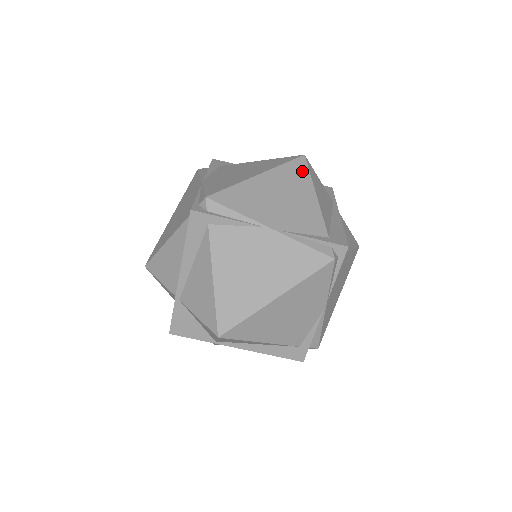
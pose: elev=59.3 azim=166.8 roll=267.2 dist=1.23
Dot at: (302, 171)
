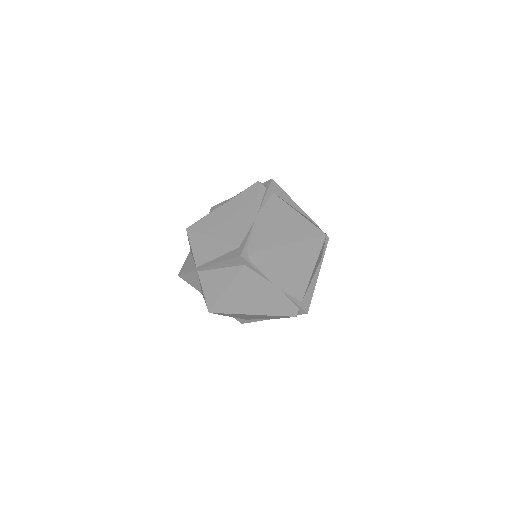
Dot at: (317, 248)
